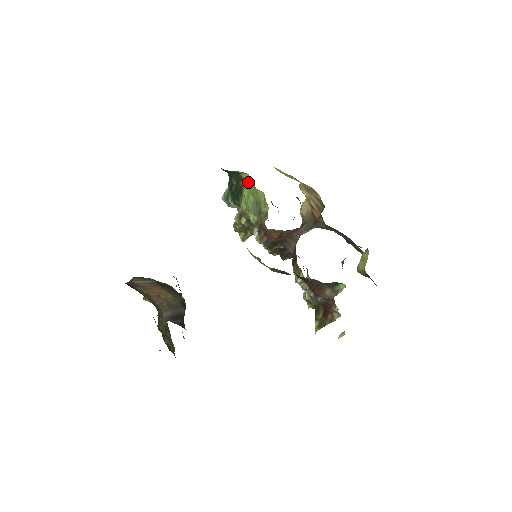
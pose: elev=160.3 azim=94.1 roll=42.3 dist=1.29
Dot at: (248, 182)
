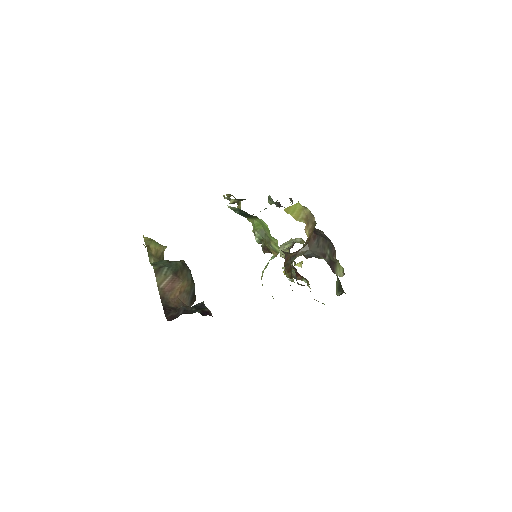
Dot at: (262, 223)
